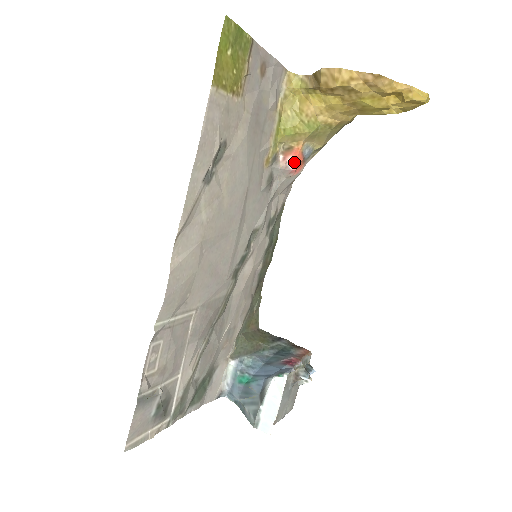
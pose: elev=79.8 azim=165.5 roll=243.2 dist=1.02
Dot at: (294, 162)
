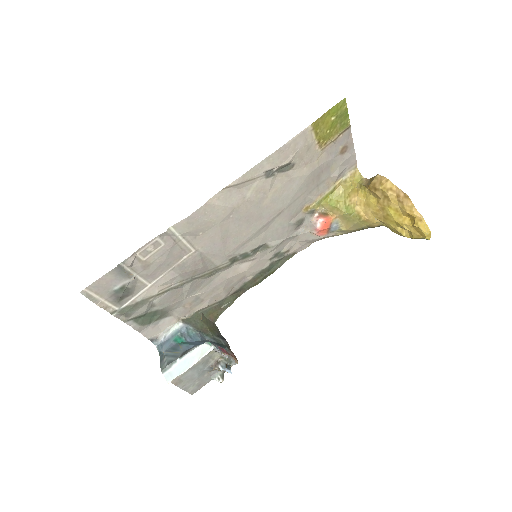
Dot at: (322, 224)
